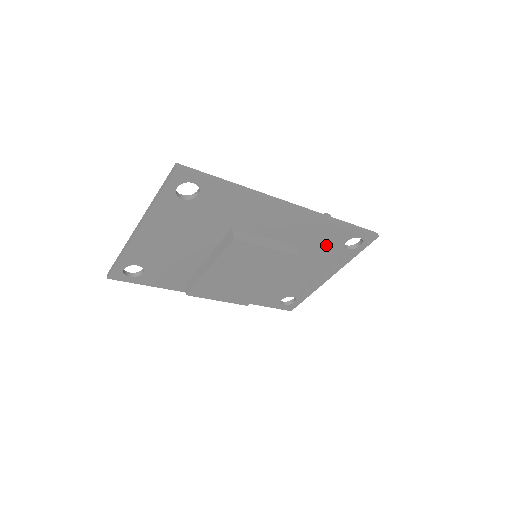
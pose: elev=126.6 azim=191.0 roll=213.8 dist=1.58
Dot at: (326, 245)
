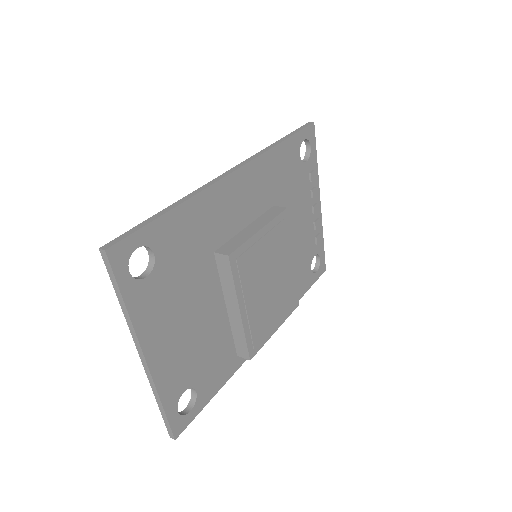
Dot at: (290, 177)
